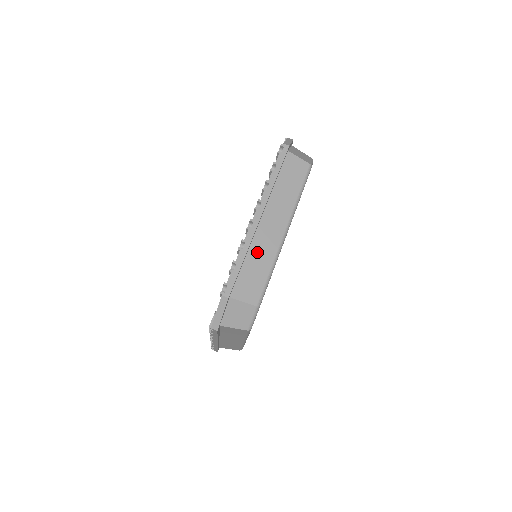
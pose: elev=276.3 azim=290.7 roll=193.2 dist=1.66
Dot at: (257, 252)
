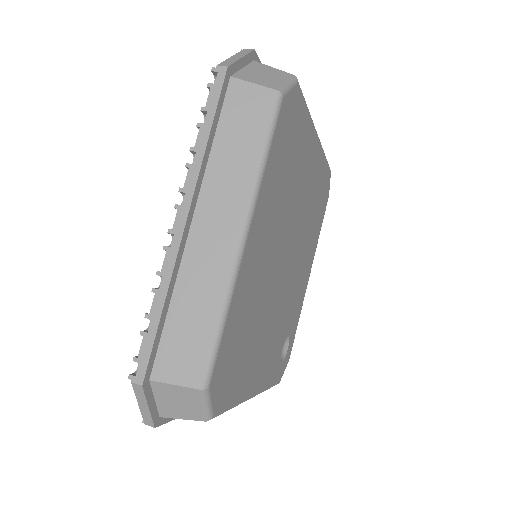
Dot at: occluded
